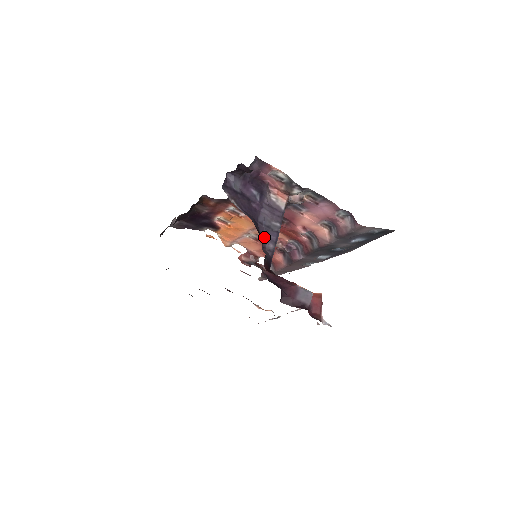
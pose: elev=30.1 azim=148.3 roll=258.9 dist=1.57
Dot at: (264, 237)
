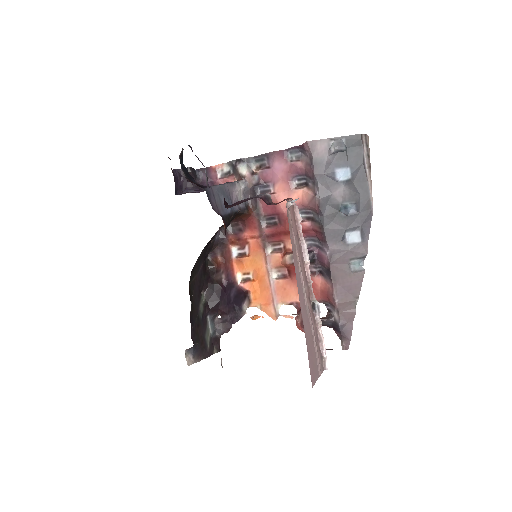
Dot at: occluded
